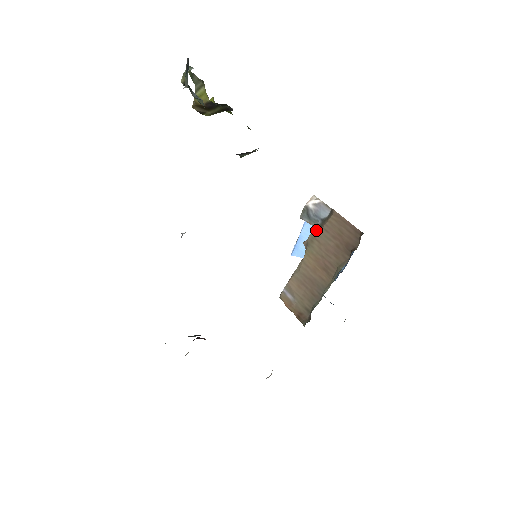
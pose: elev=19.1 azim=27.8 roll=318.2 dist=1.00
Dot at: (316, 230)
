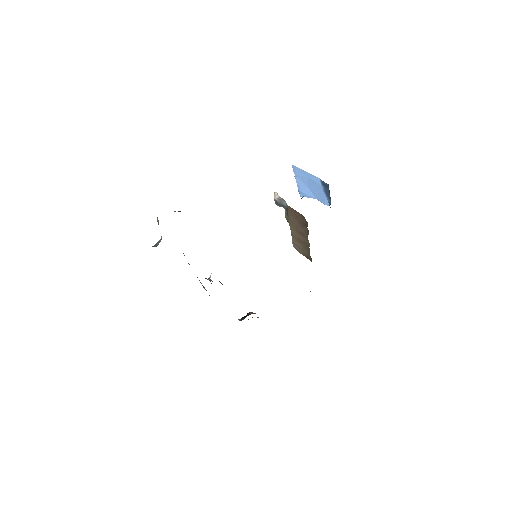
Dot at: (286, 213)
